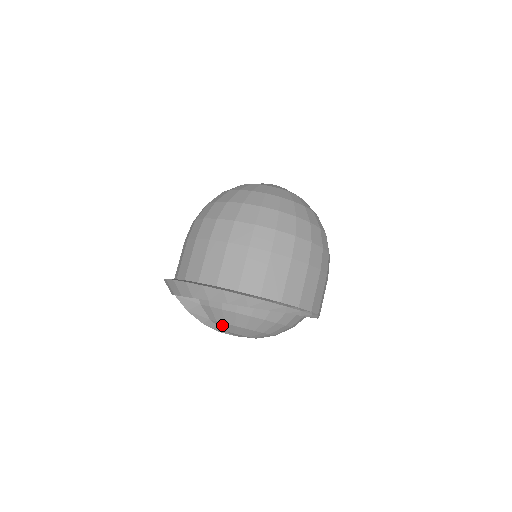
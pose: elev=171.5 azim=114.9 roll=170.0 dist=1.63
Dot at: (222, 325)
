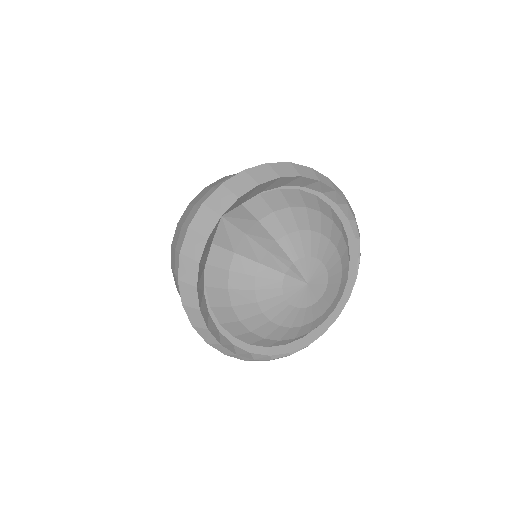
Dot at: (294, 241)
